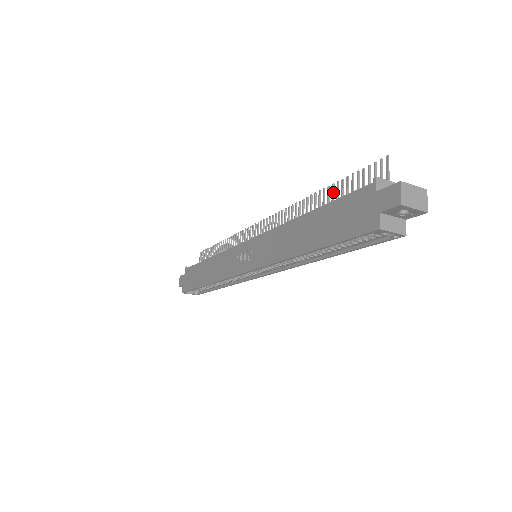
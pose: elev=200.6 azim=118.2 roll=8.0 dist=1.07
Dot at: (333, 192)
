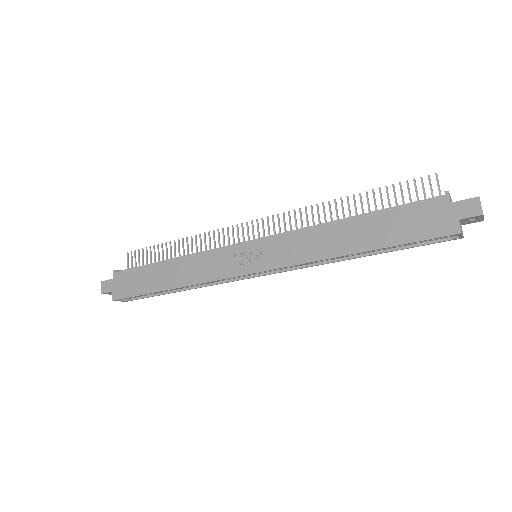
Dot at: (368, 198)
